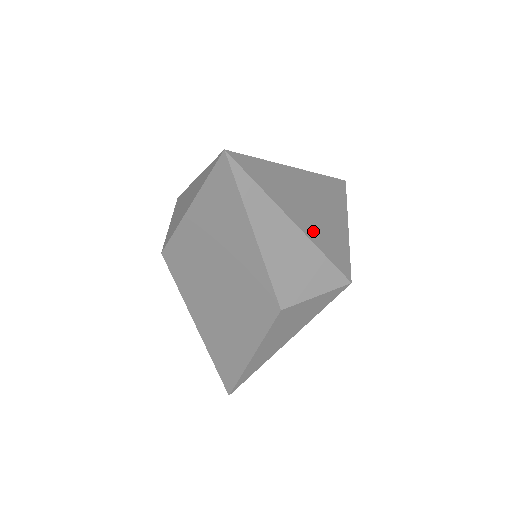
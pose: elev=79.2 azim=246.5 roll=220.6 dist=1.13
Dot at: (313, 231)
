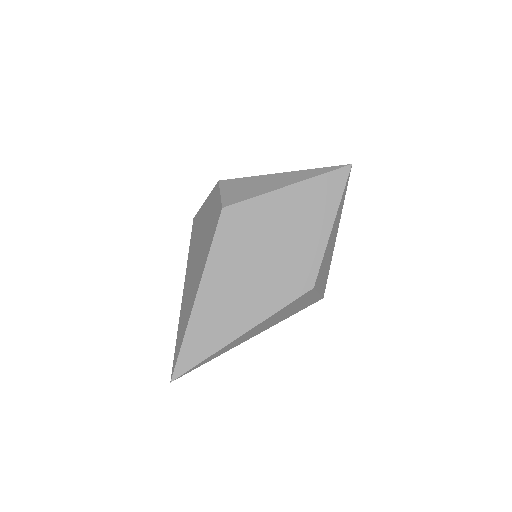
Dot at: occluded
